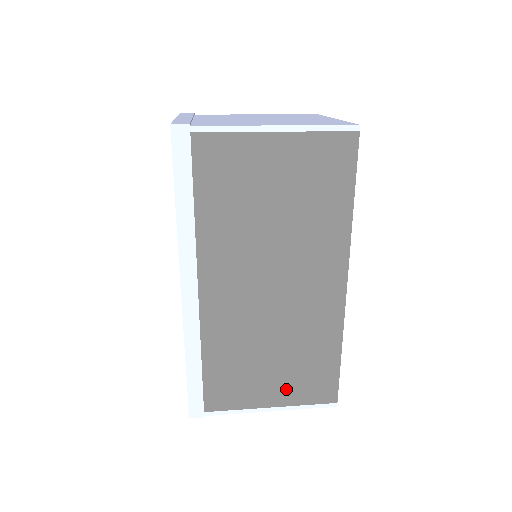
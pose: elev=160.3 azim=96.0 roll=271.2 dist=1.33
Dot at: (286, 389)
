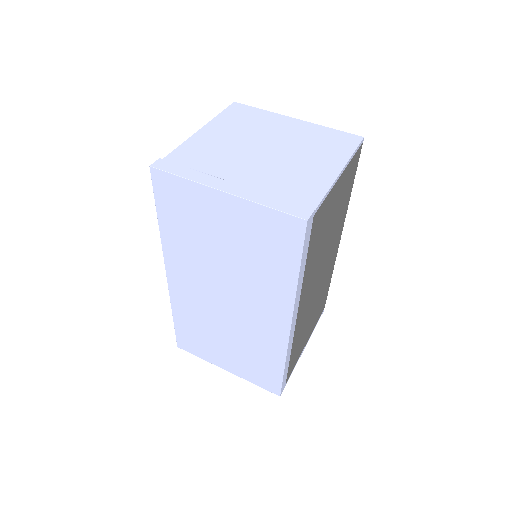
Dot at: (312, 326)
